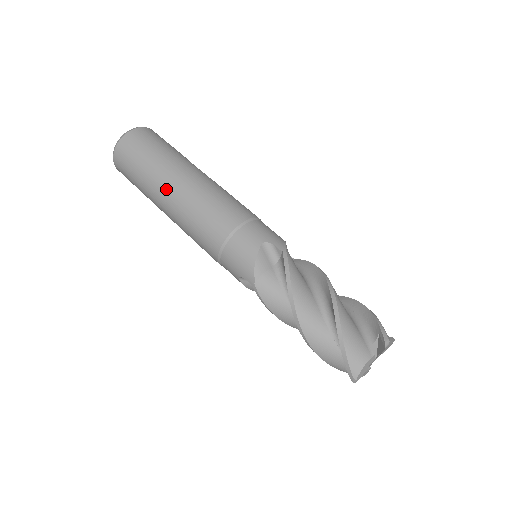
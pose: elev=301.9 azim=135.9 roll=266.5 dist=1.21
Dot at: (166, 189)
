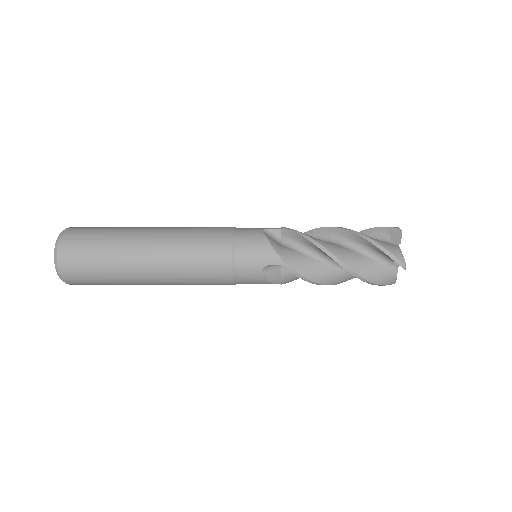
Dot at: occluded
